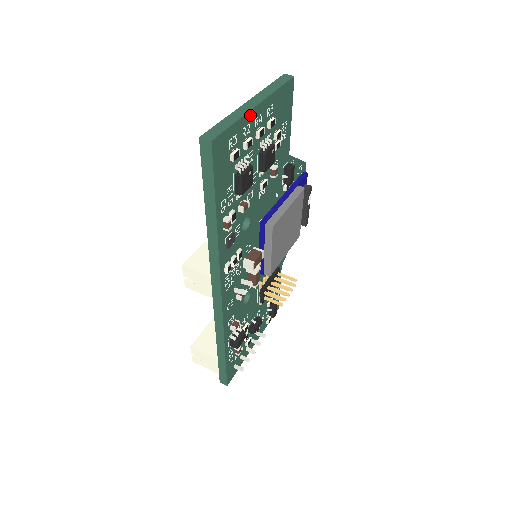
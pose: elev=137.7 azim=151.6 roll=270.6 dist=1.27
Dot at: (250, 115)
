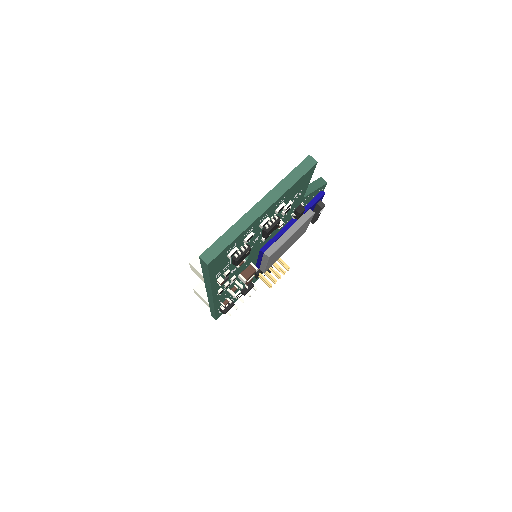
Dot at: (254, 222)
